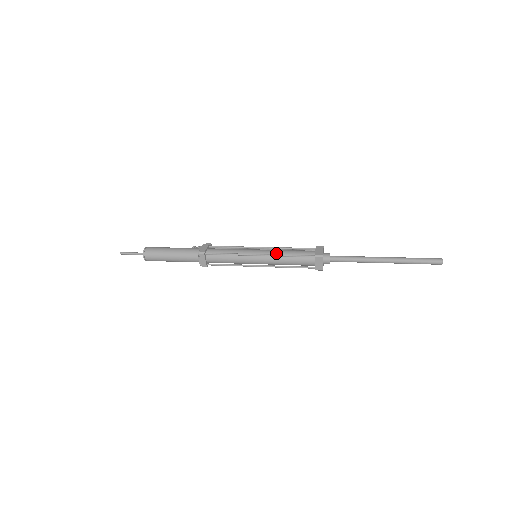
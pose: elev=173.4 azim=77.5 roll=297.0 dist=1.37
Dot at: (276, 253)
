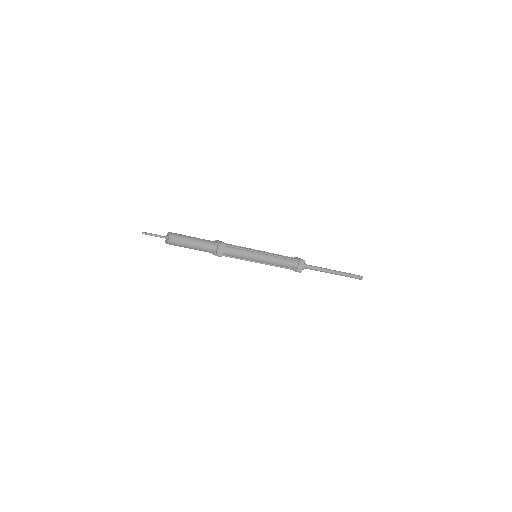
Dot at: (273, 254)
